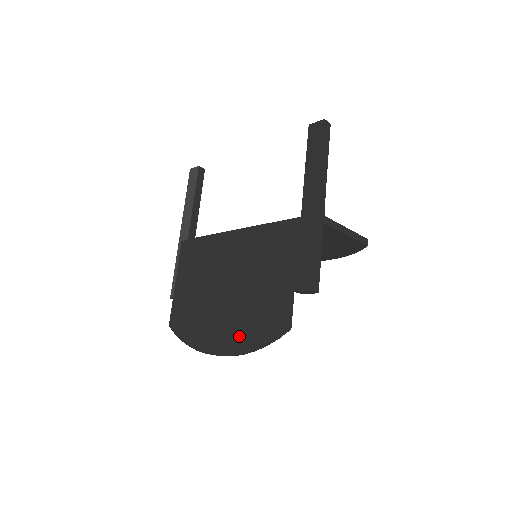
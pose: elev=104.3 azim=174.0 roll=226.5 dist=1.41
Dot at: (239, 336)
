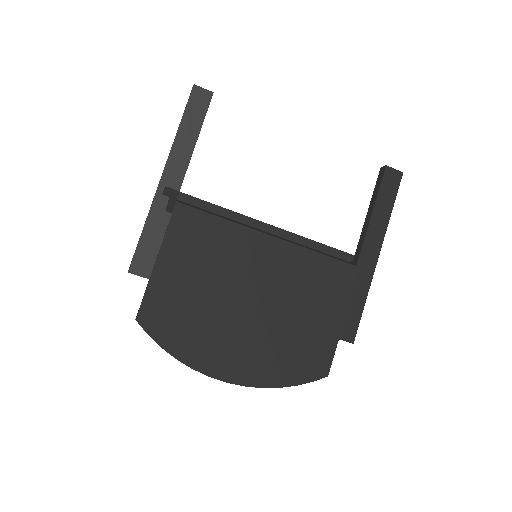
Dot at: (267, 369)
